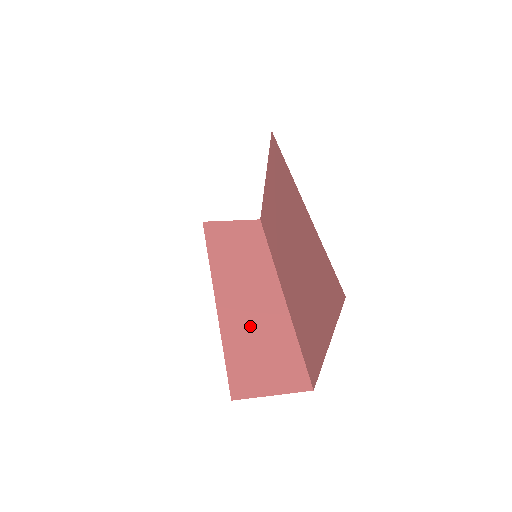
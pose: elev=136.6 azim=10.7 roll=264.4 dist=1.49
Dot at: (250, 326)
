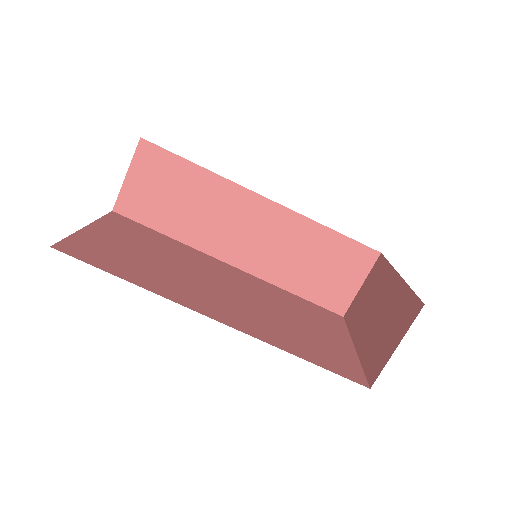
Dot at: (288, 259)
